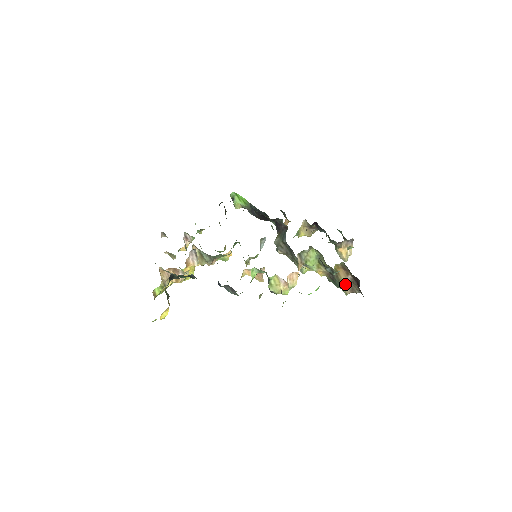
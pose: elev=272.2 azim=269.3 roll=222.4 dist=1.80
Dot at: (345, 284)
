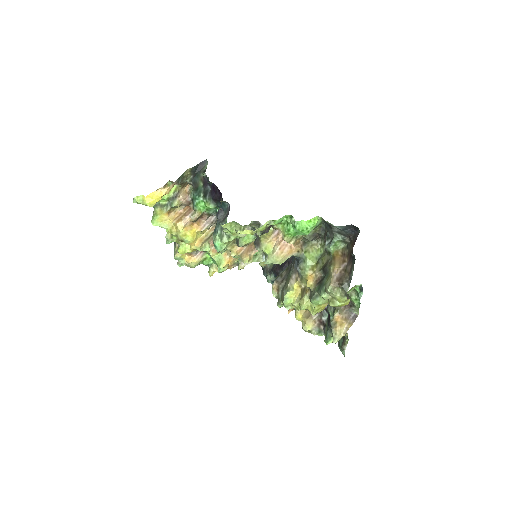
Dot at: (335, 268)
